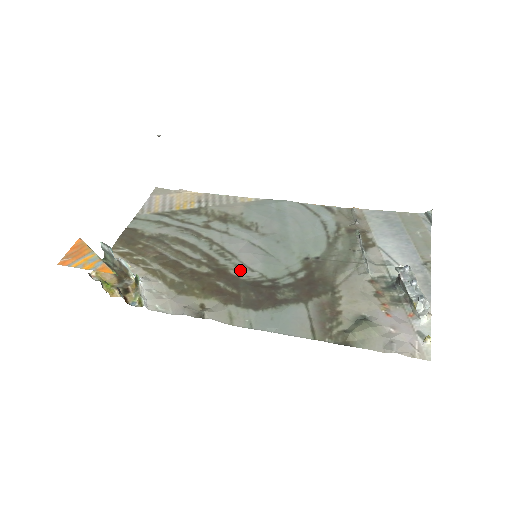
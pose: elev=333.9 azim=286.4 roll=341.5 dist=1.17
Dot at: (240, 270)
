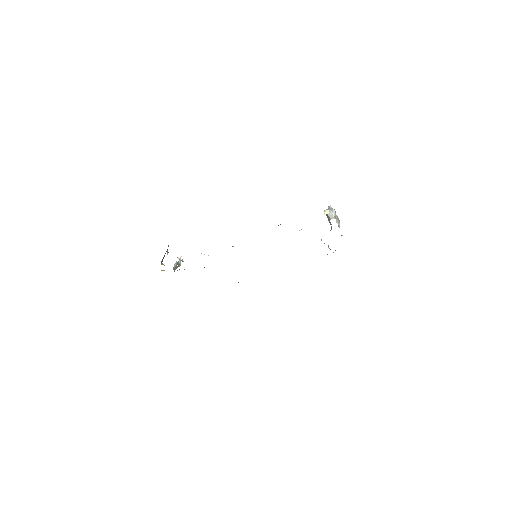
Dot at: occluded
